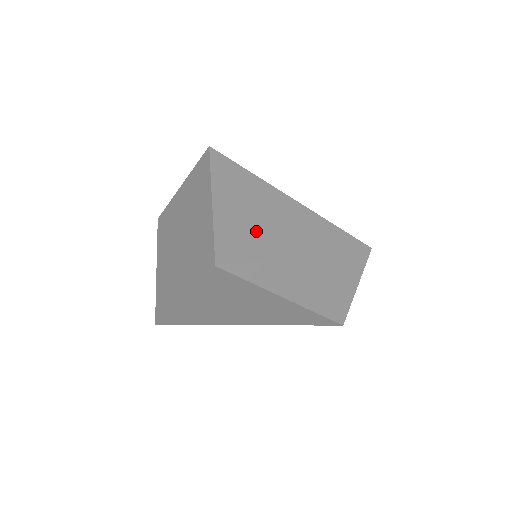
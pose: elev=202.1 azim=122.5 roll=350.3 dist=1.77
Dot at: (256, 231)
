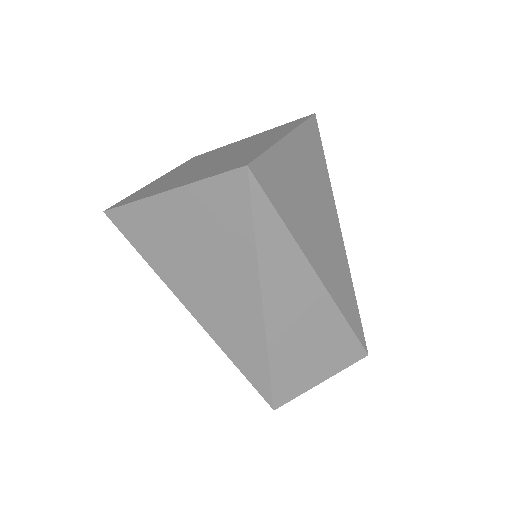
Dot at: (299, 202)
